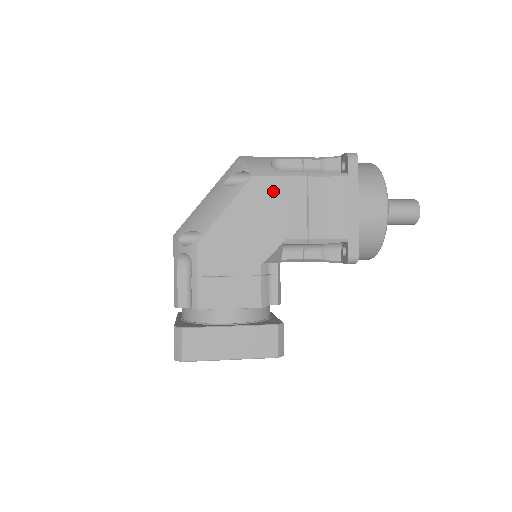
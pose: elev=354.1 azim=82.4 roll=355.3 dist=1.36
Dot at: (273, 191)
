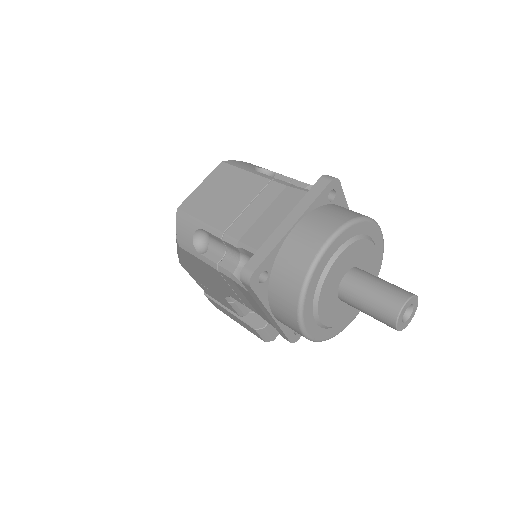
Dot at: (200, 264)
